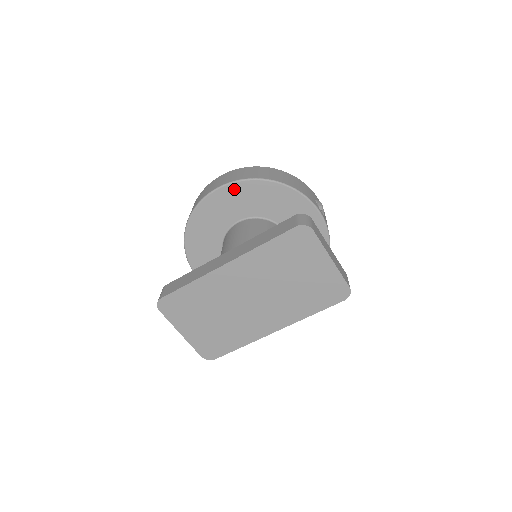
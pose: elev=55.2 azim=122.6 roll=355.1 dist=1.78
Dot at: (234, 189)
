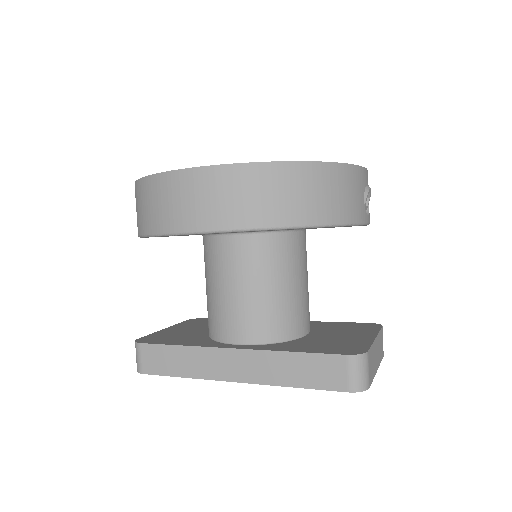
Dot at: occluded
